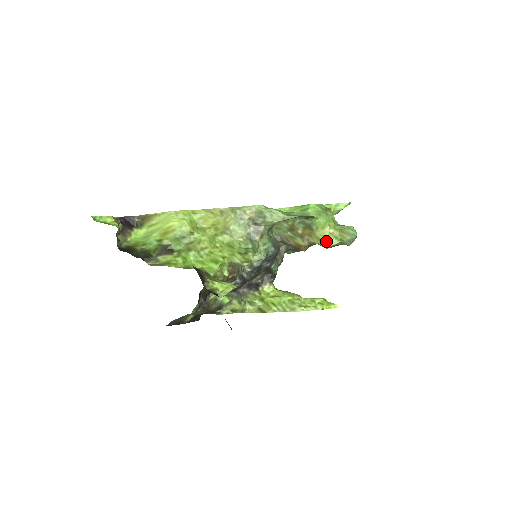
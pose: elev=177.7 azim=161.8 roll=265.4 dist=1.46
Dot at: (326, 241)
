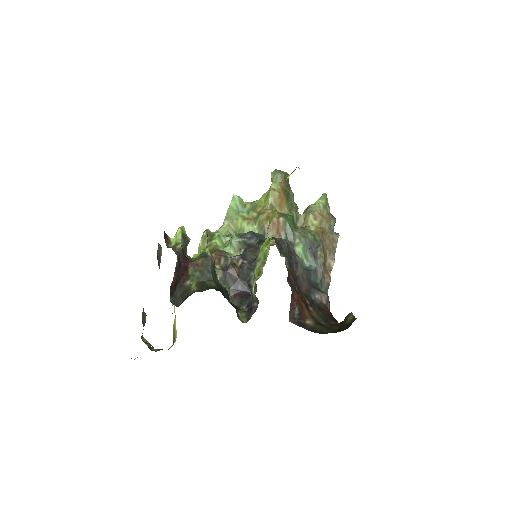
Dot at: (268, 193)
